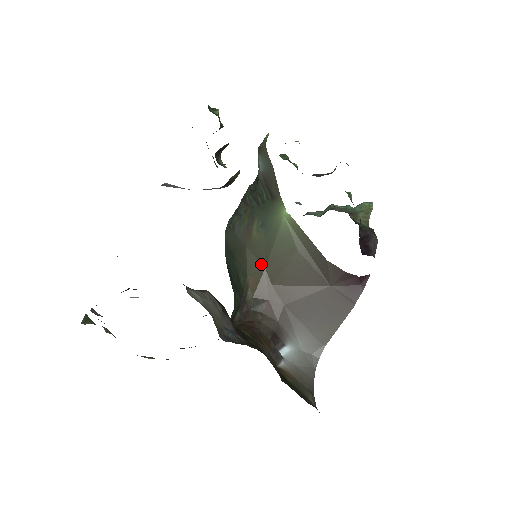
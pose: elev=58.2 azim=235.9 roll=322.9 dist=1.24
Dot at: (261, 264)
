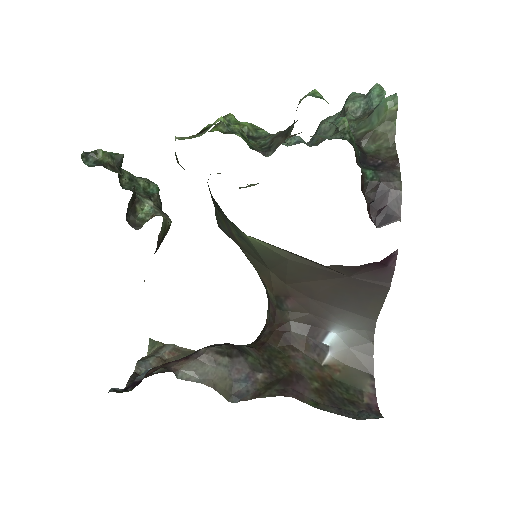
Dot at: (264, 266)
